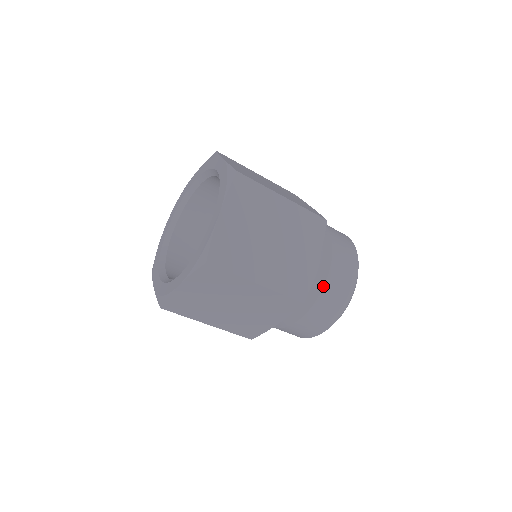
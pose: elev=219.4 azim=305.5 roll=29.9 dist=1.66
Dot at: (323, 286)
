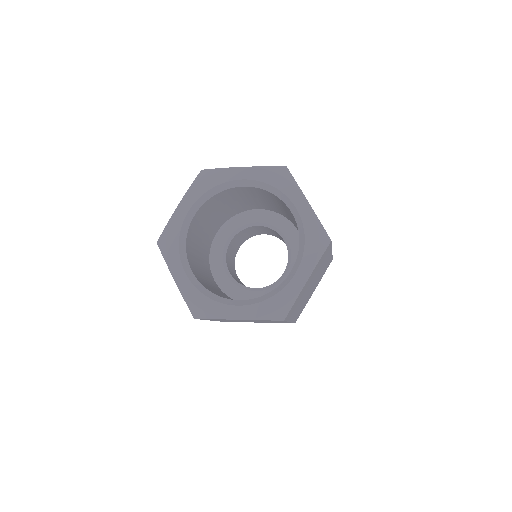
Dot at: occluded
